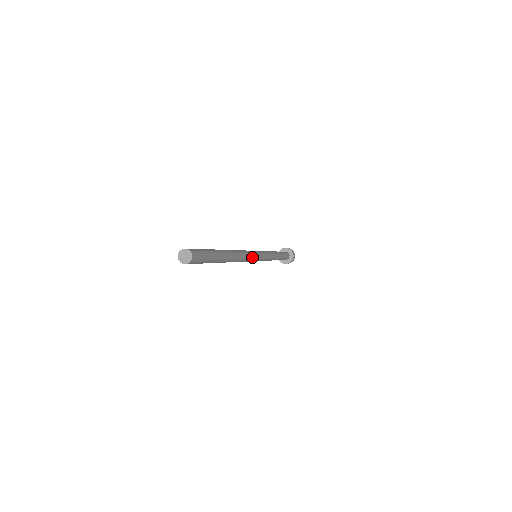
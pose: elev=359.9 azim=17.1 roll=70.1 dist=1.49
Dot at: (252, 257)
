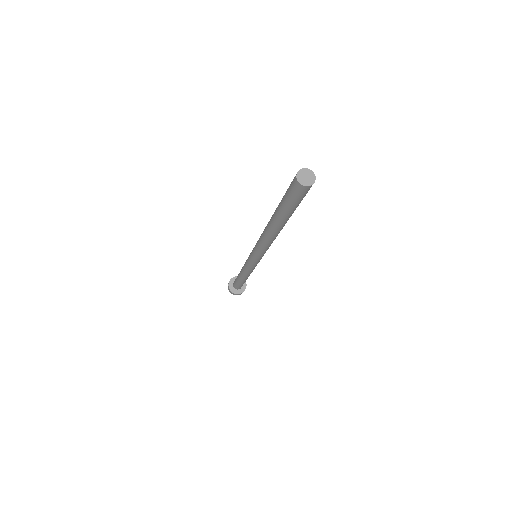
Dot at: (265, 252)
